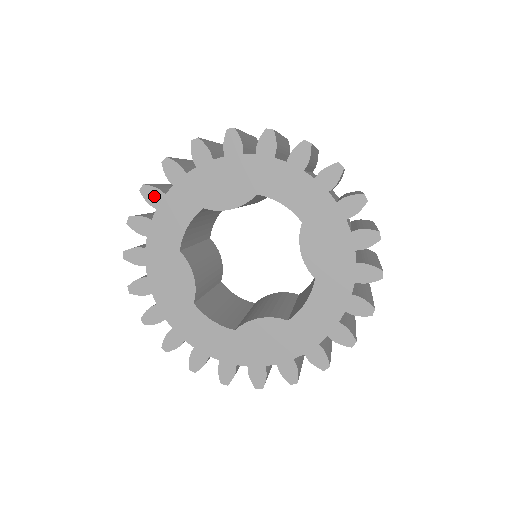
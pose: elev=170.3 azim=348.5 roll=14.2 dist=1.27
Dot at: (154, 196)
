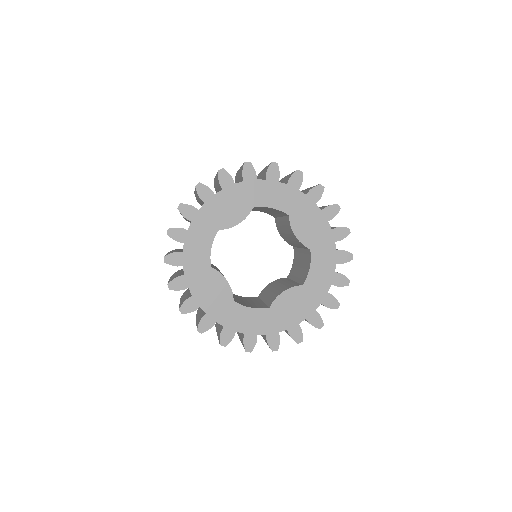
Dot at: (179, 234)
